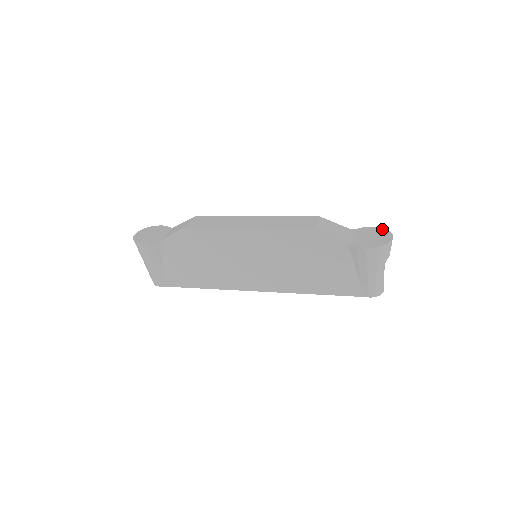
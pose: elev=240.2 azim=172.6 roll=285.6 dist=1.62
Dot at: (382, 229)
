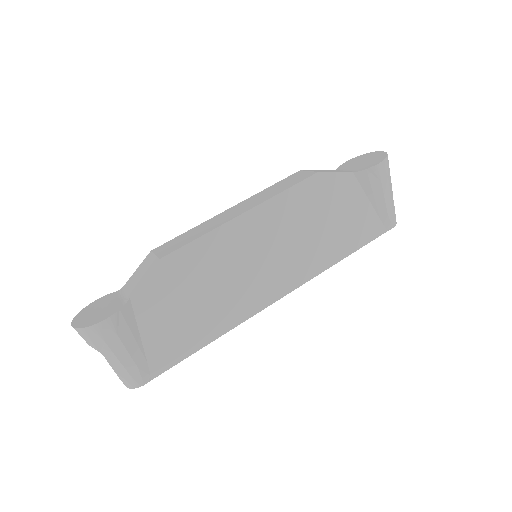
Dot at: (360, 156)
